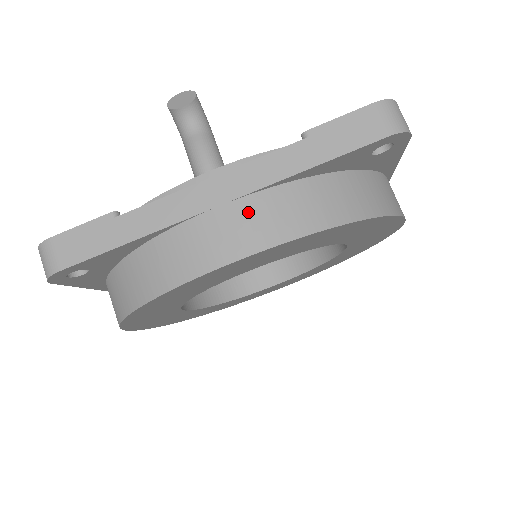
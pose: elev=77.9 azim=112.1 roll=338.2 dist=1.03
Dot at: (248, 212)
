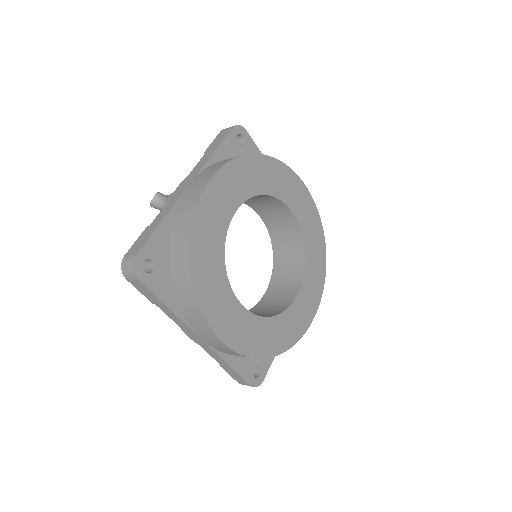
Dot at: (202, 175)
